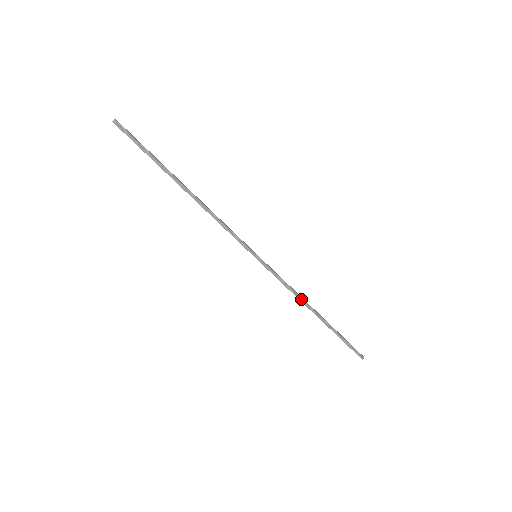
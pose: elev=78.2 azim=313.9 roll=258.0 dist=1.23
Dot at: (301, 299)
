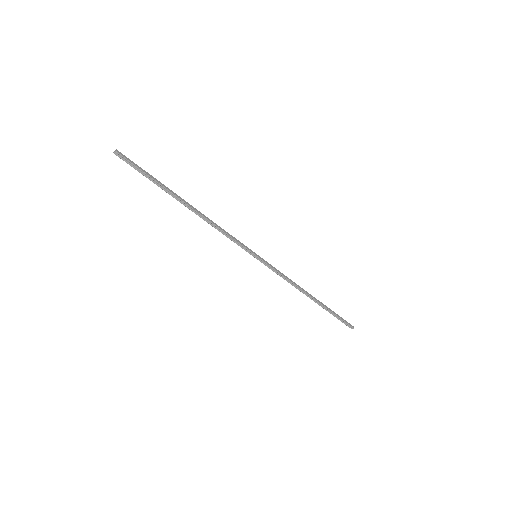
Dot at: (297, 287)
